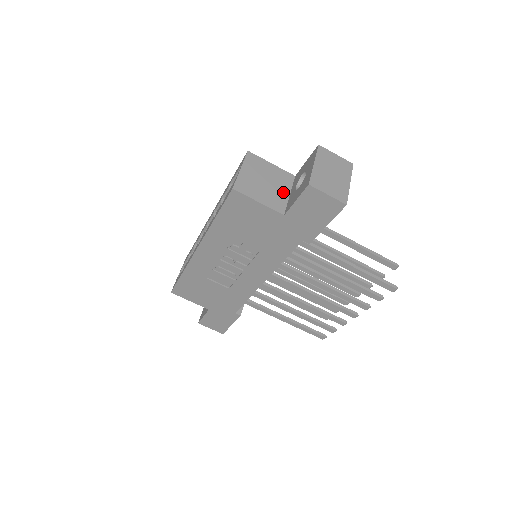
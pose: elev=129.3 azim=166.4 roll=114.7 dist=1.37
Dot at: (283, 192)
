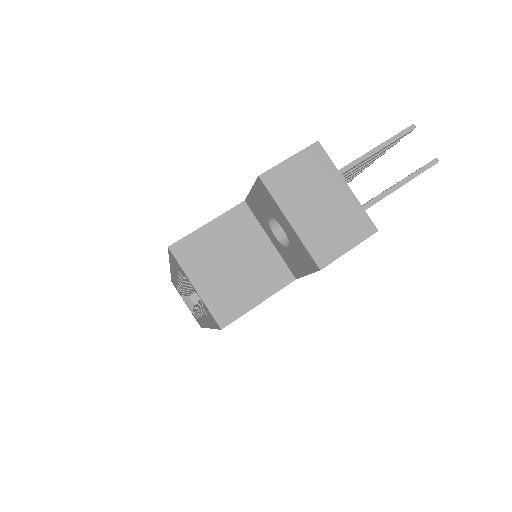
Dot at: (261, 248)
